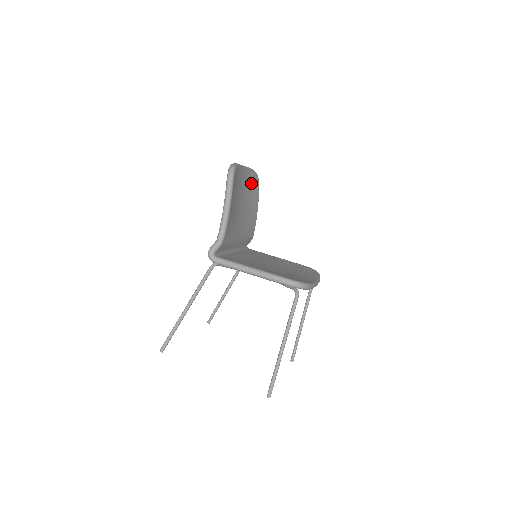
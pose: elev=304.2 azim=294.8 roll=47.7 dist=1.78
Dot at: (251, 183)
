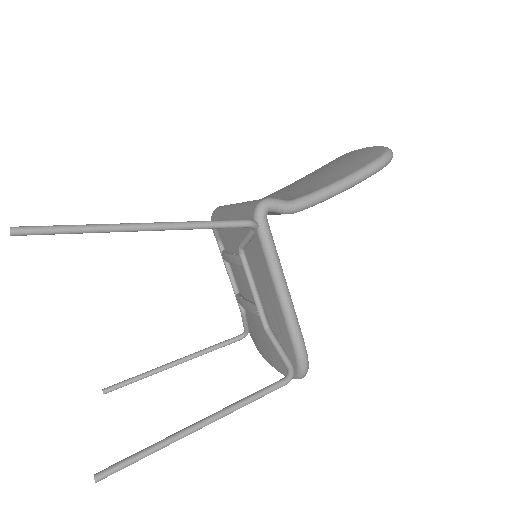
Dot at: occluded
